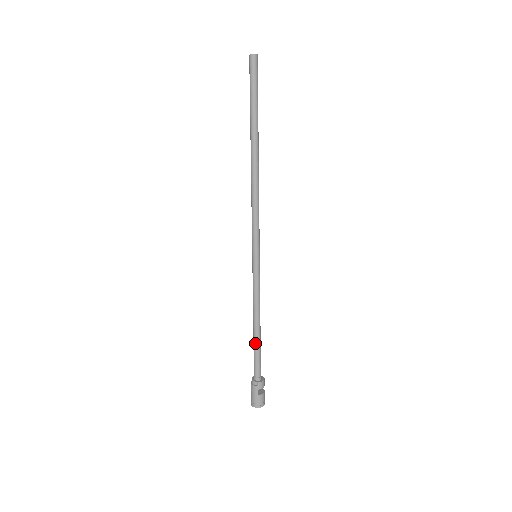
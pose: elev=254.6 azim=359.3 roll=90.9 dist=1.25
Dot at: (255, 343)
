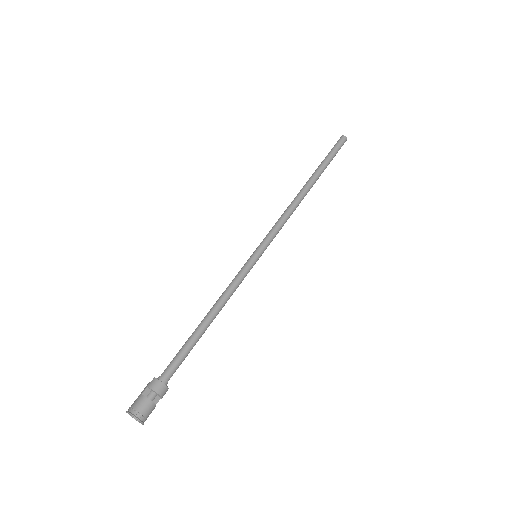
Dot at: (191, 335)
